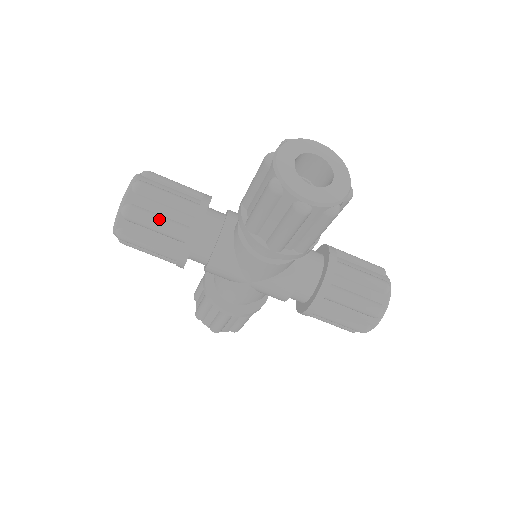
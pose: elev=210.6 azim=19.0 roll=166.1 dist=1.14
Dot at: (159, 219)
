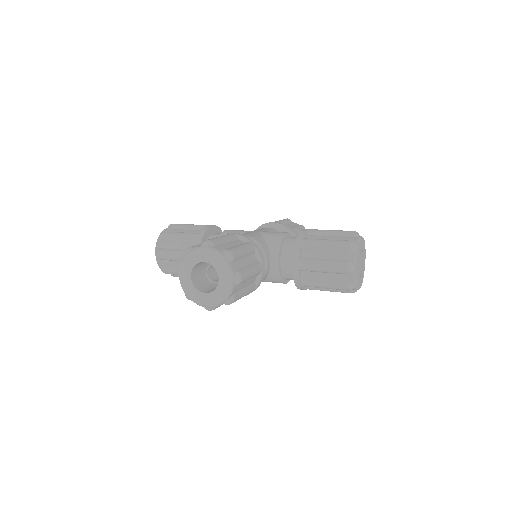
Dot at: (245, 293)
